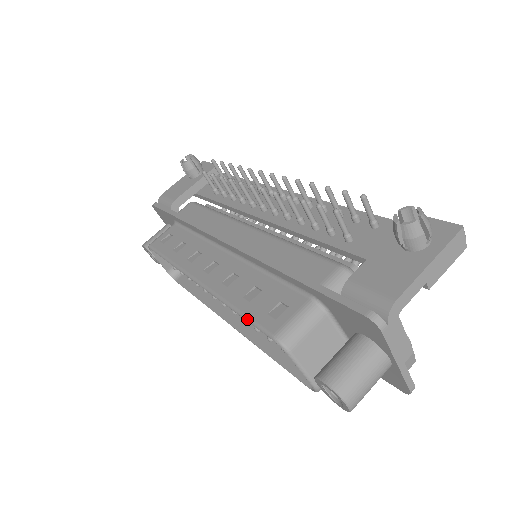
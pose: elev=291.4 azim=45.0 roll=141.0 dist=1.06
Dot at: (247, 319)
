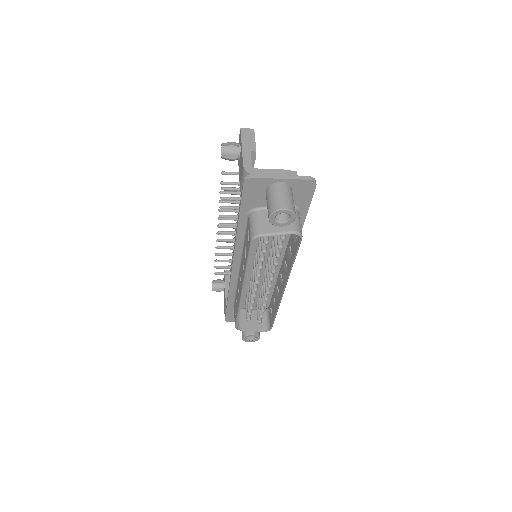
Dot at: (248, 257)
